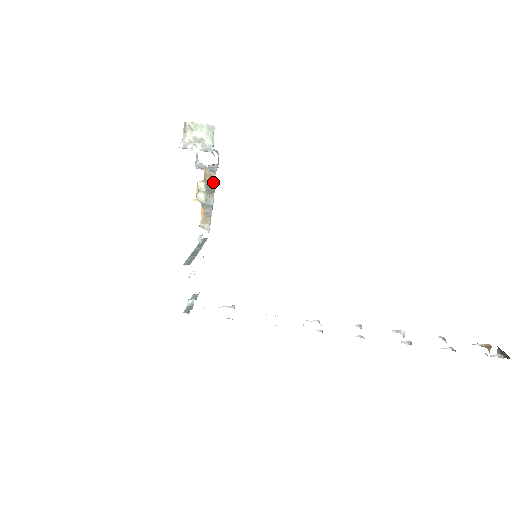
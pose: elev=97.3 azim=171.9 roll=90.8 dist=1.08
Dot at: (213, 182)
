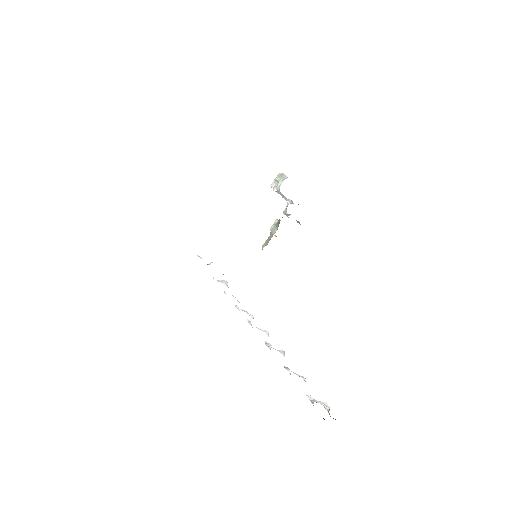
Dot at: occluded
